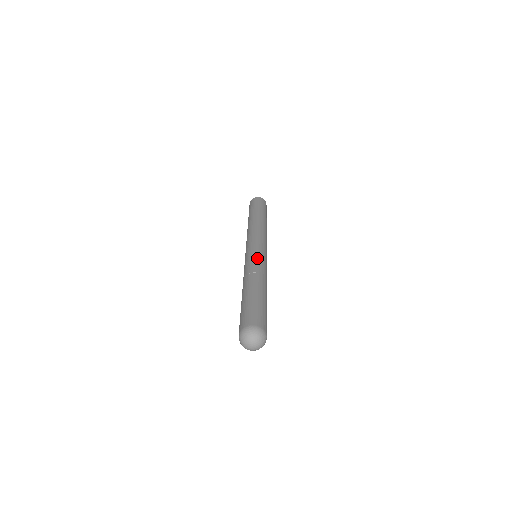
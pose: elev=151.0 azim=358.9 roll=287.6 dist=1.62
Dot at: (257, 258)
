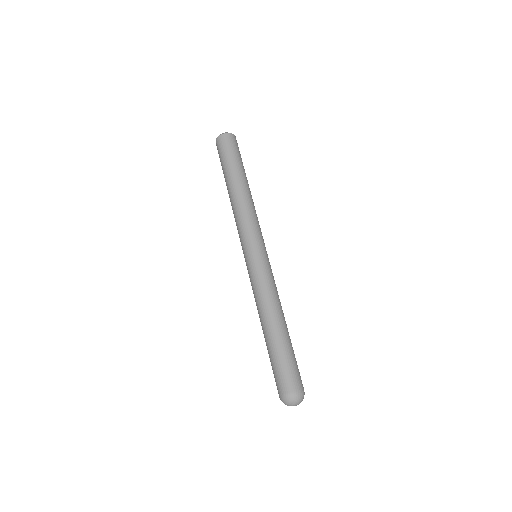
Dot at: (258, 277)
